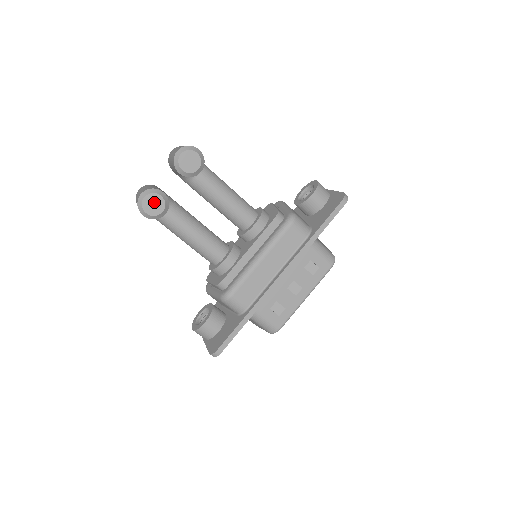
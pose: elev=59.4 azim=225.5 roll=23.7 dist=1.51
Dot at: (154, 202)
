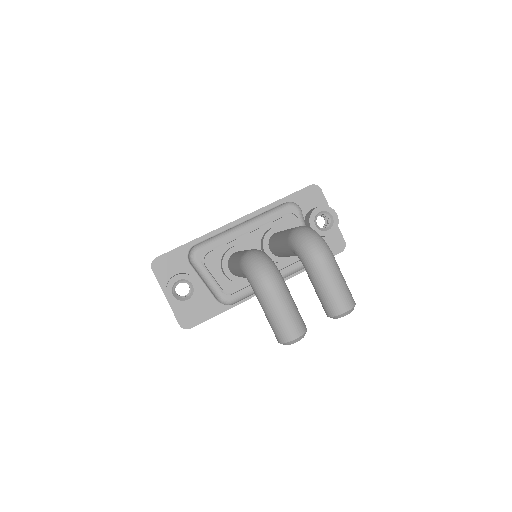
Dot at: occluded
